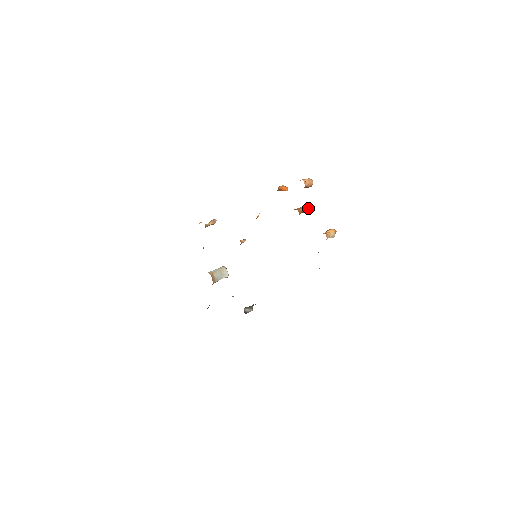
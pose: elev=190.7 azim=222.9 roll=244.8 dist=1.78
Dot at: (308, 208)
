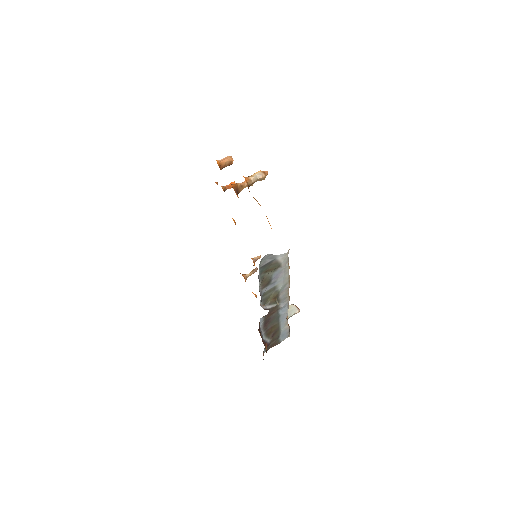
Dot at: occluded
